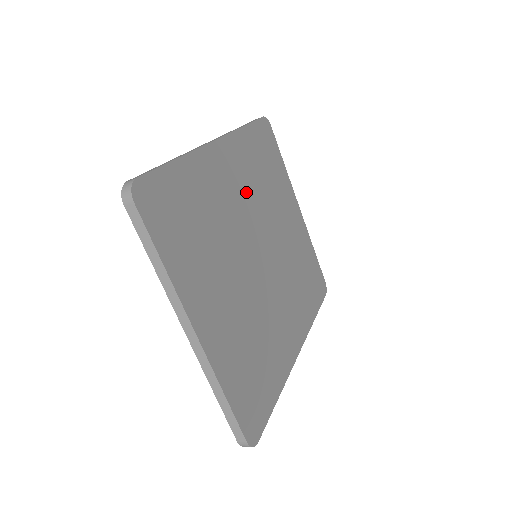
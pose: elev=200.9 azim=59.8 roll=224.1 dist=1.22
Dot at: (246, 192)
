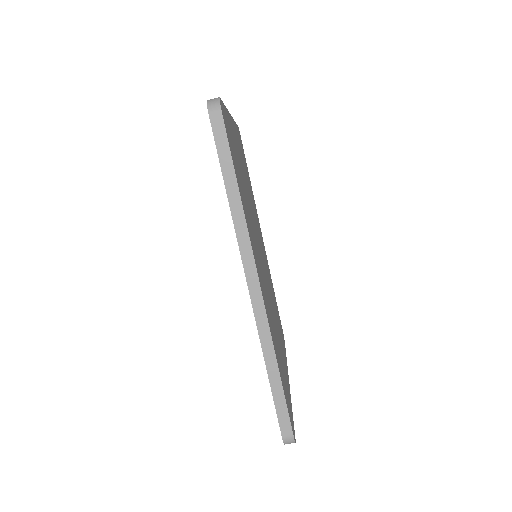
Dot at: occluded
